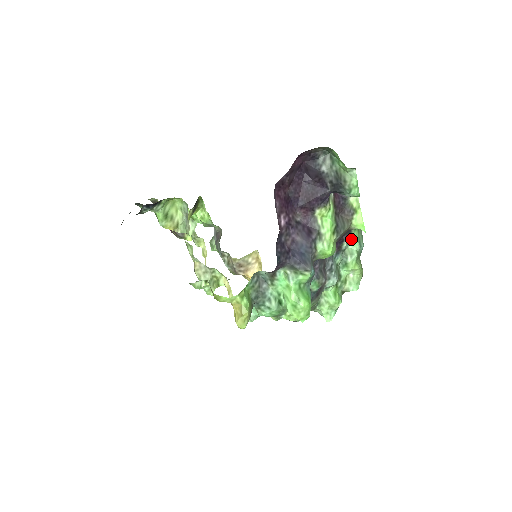
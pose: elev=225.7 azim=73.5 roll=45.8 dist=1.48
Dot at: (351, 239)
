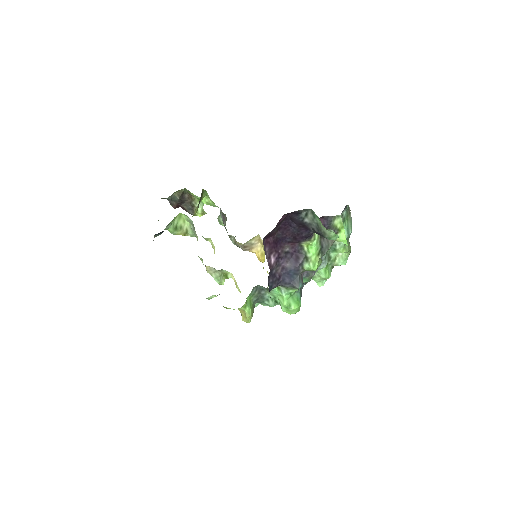
Dot at: occluded
